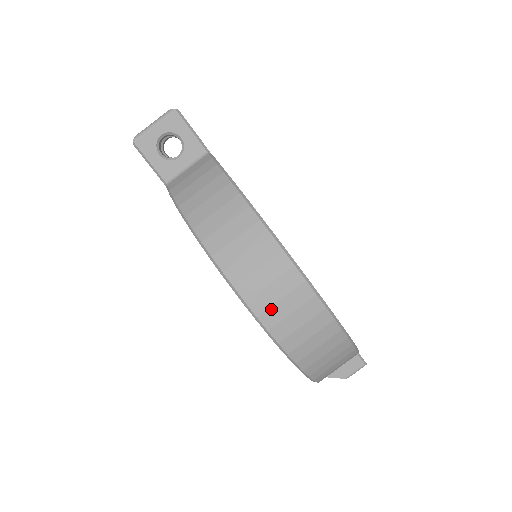
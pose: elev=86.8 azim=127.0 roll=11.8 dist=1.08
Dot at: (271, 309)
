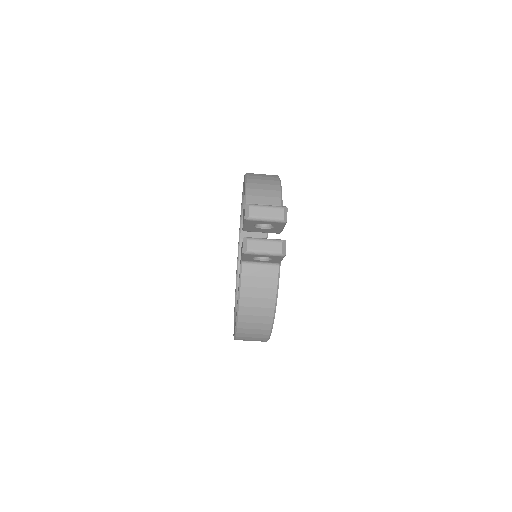
Dot at: (244, 340)
